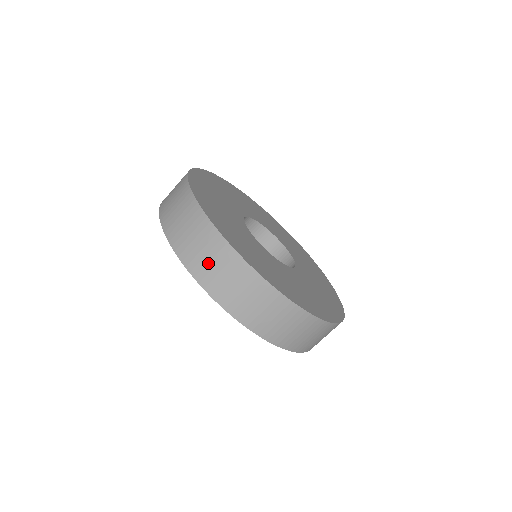
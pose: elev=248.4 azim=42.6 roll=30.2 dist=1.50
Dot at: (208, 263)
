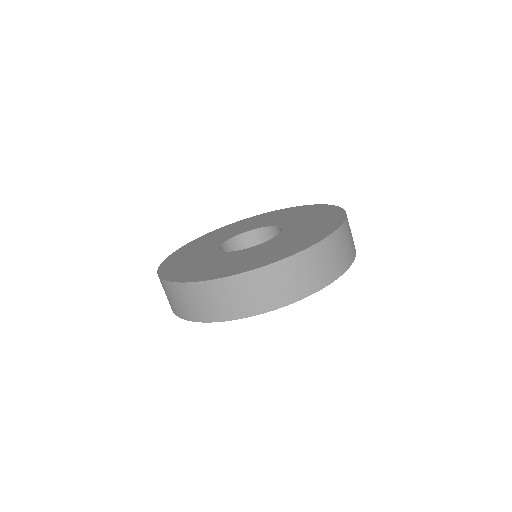
Dot at: (170, 300)
